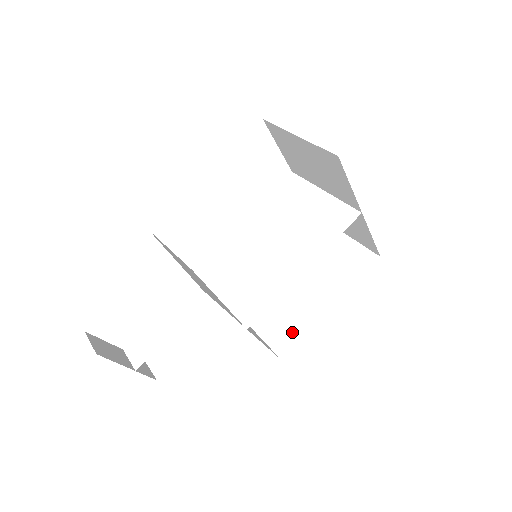
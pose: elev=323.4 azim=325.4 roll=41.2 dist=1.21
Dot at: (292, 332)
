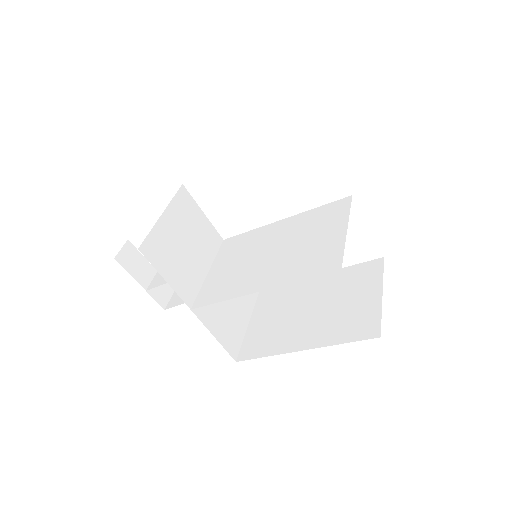
Dot at: (262, 347)
